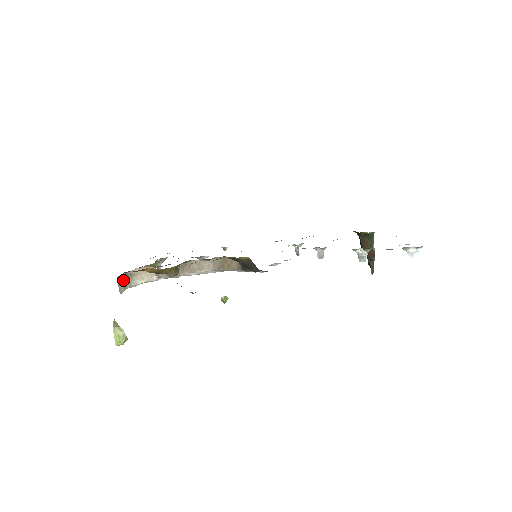
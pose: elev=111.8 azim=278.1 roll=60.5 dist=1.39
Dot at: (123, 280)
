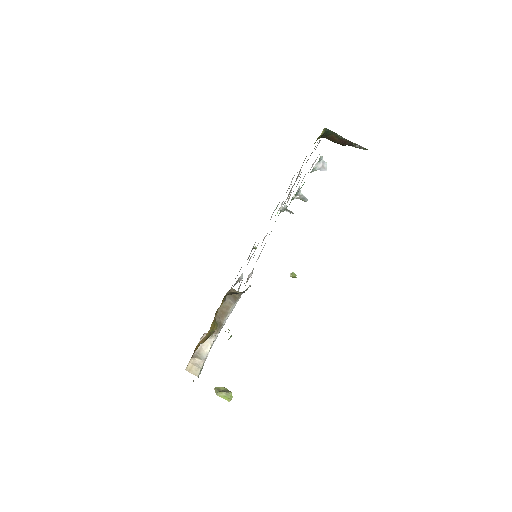
Dot at: (194, 364)
